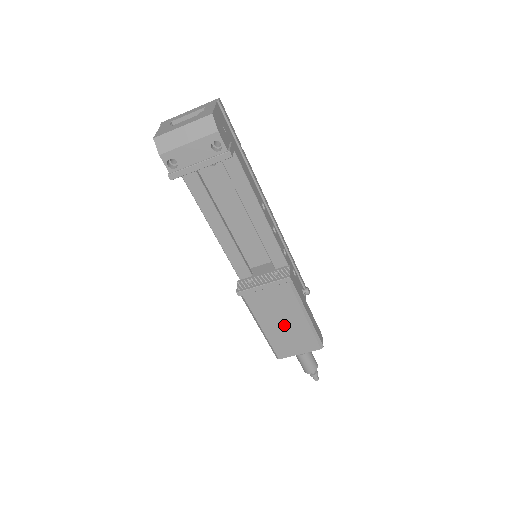
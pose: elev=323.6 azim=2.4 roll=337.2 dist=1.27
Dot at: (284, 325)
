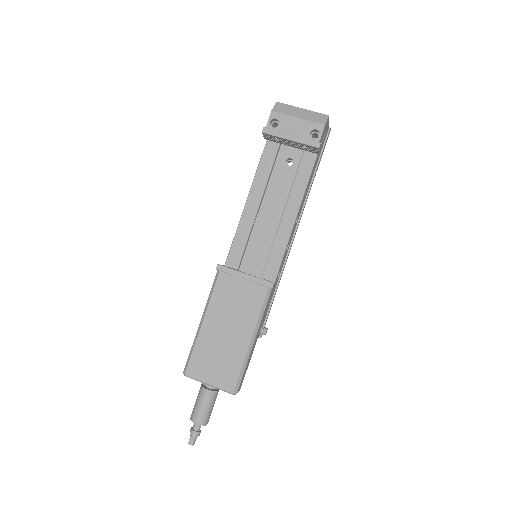
Dot at: (225, 334)
